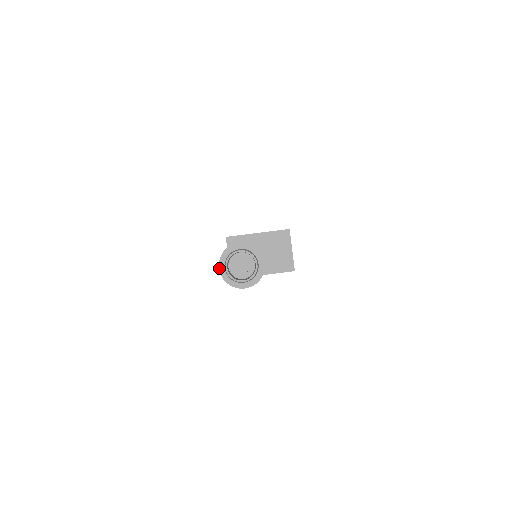
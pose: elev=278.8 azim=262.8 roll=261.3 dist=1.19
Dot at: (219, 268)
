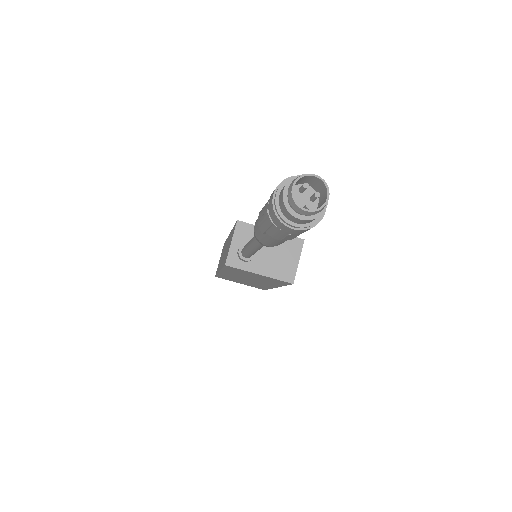
Dot at: (273, 194)
